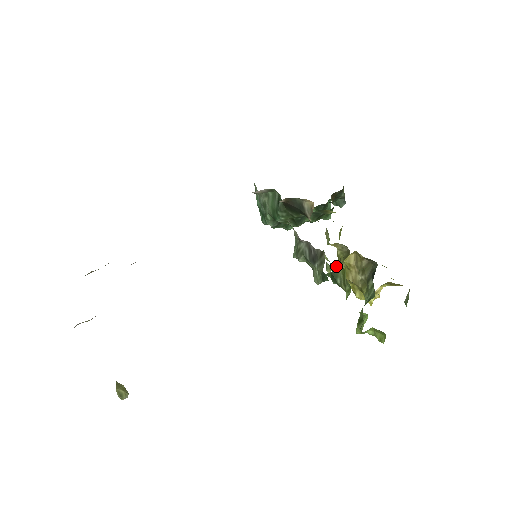
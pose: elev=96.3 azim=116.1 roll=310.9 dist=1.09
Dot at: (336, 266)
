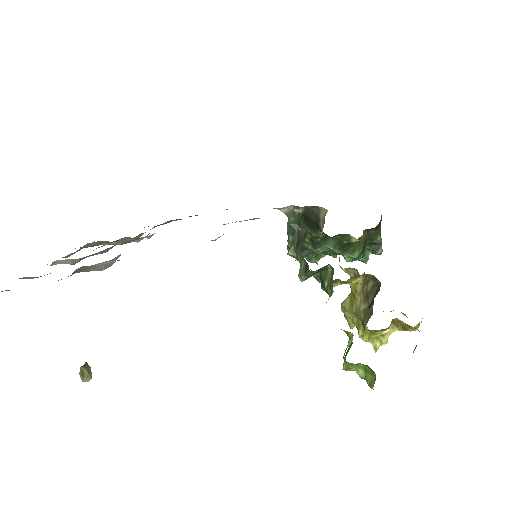
Dot at: (337, 284)
